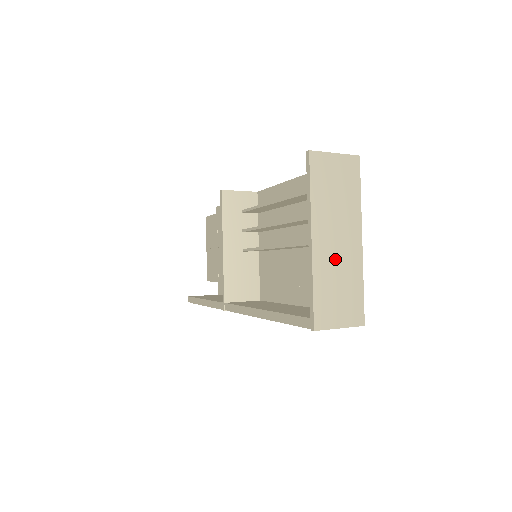
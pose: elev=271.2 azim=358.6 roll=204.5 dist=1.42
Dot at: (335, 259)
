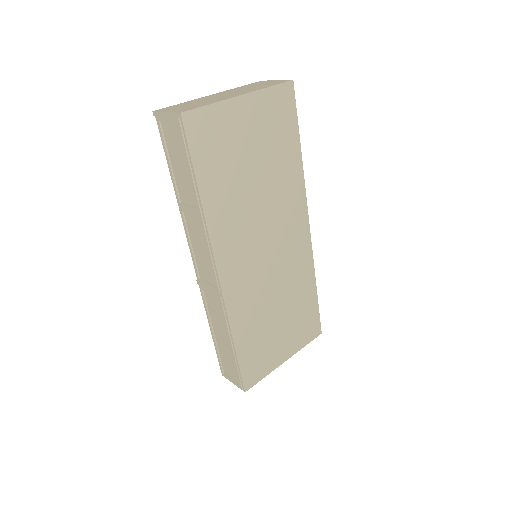
Dot at: (212, 98)
